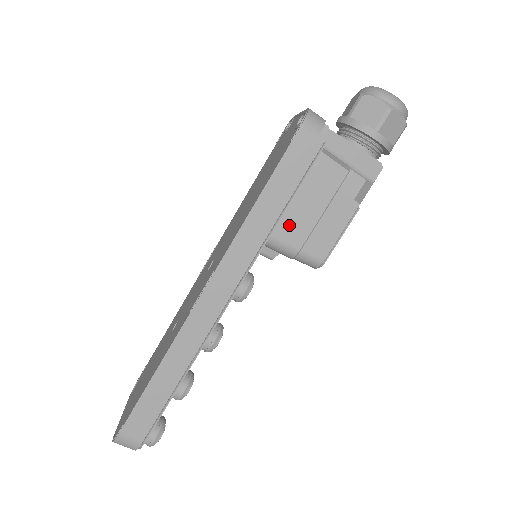
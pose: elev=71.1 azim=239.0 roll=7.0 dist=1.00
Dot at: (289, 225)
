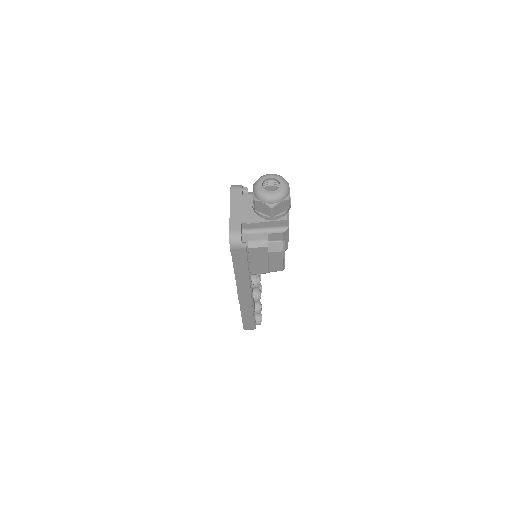
Dot at: (256, 269)
